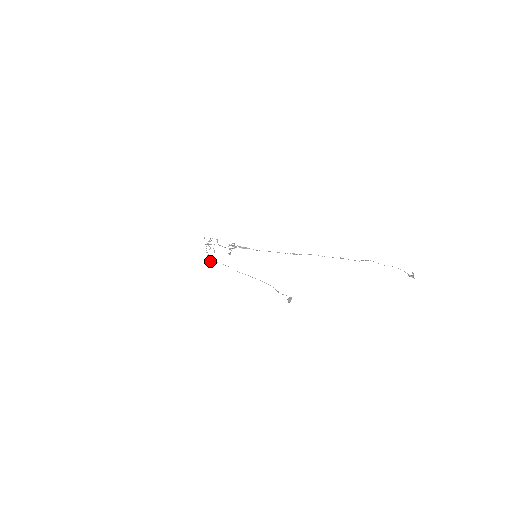
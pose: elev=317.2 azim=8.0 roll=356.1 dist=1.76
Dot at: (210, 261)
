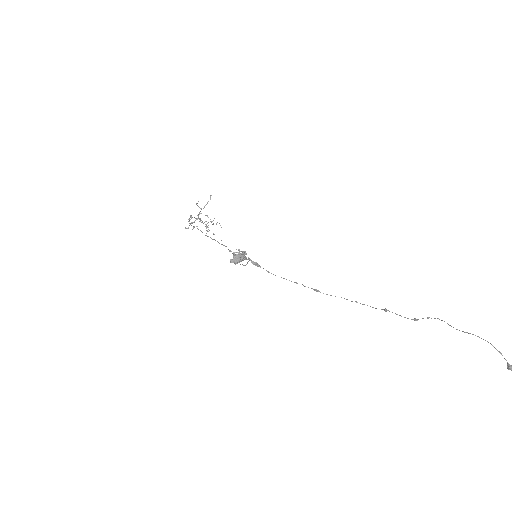
Dot at: occluded
